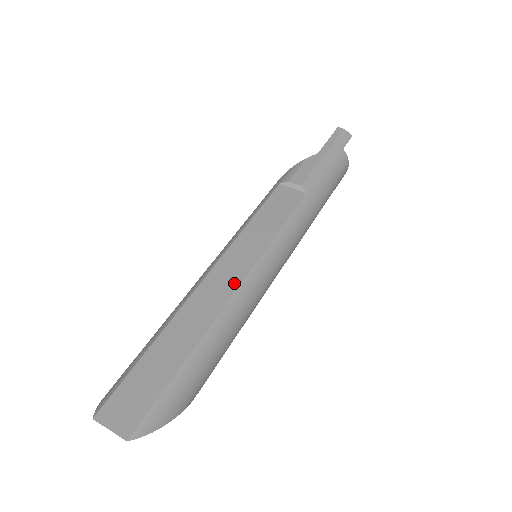
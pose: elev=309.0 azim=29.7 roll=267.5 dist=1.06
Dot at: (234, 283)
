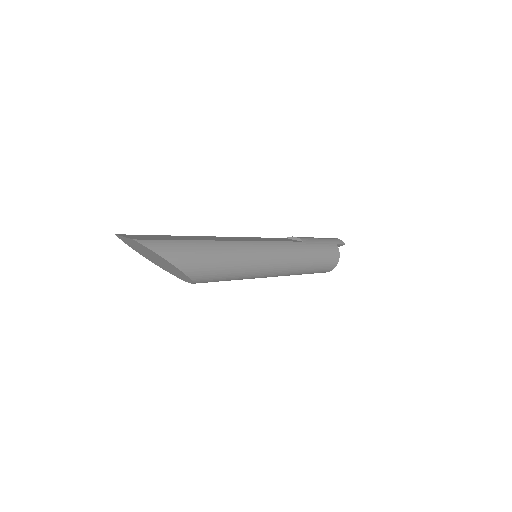
Dot at: (236, 240)
